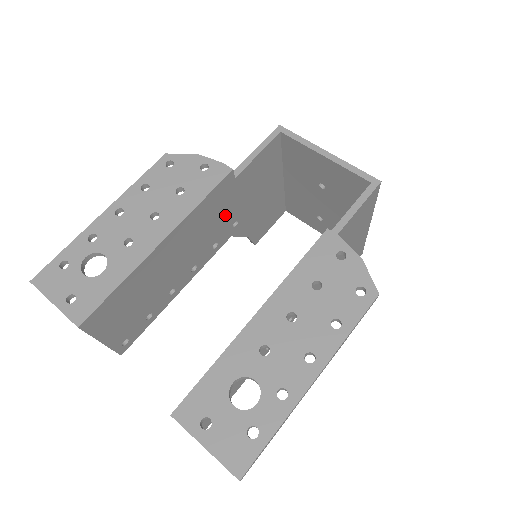
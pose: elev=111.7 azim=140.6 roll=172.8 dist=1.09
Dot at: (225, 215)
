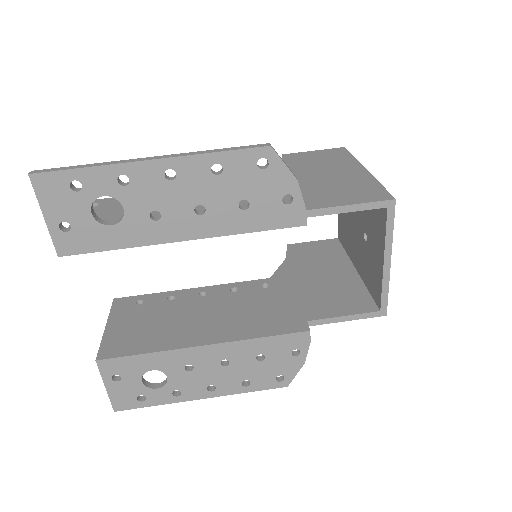
Dot at: occluded
